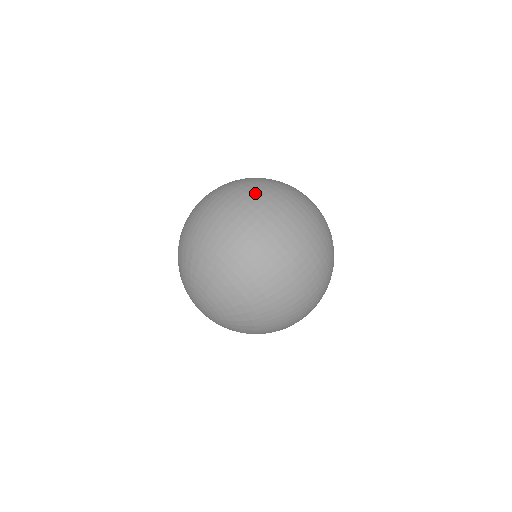
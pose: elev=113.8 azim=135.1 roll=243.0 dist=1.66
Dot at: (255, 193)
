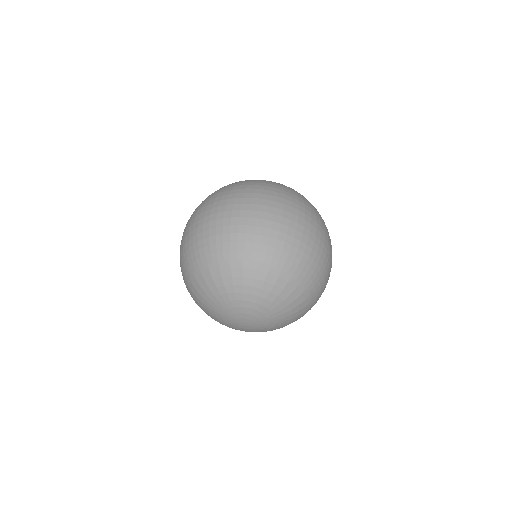
Dot at: (298, 201)
